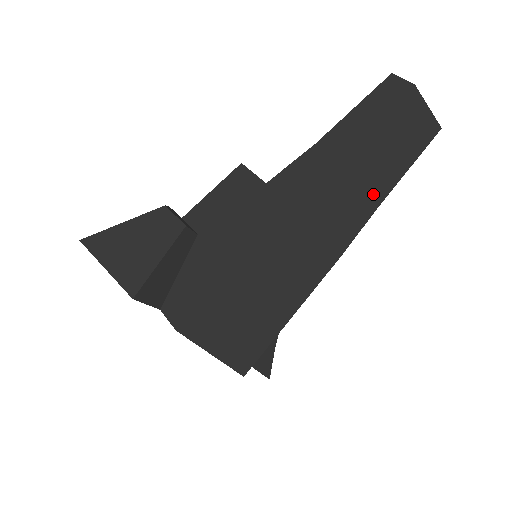
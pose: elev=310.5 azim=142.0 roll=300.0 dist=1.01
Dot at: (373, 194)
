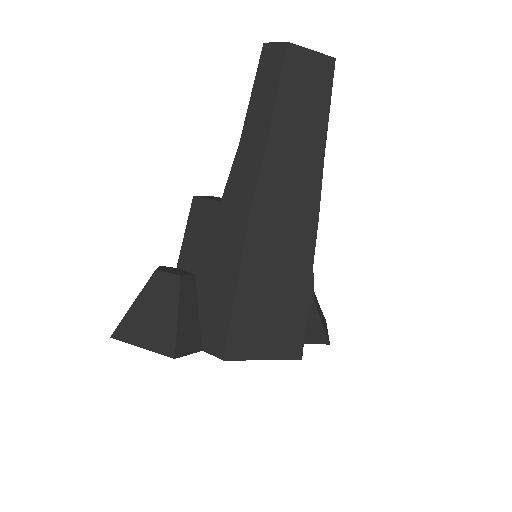
Dot at: (312, 152)
